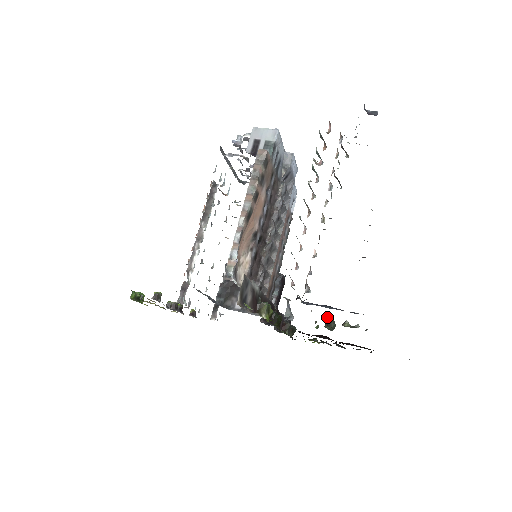
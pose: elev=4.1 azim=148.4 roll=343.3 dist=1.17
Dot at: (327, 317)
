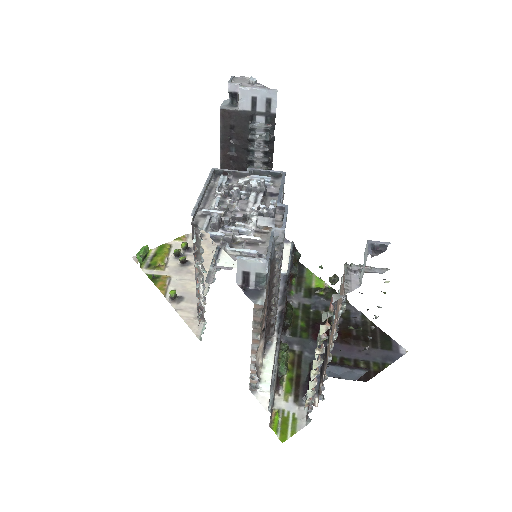
Dot at: occluded
